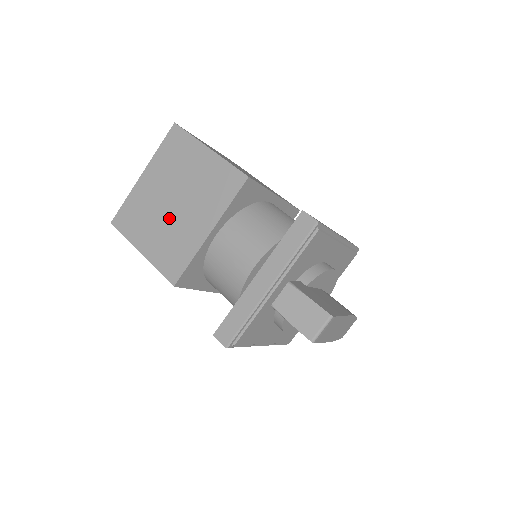
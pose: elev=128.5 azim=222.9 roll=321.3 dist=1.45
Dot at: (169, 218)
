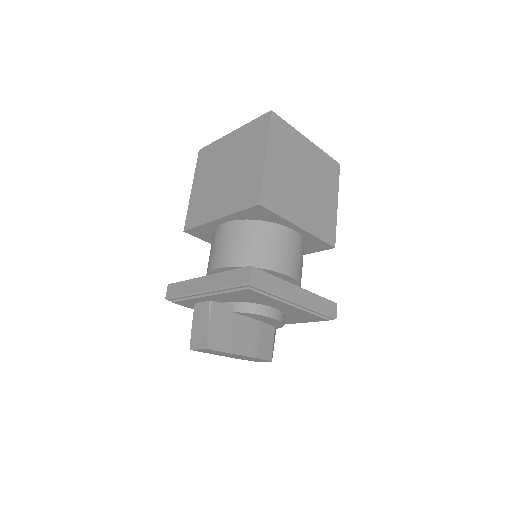
Dot at: (215, 182)
